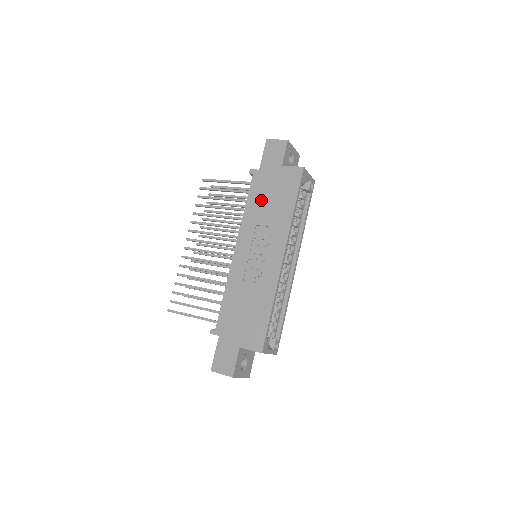
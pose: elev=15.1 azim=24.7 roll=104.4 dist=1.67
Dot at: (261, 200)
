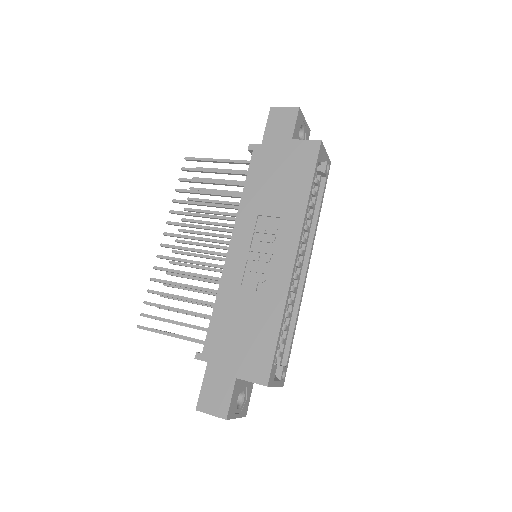
Dot at: (264, 183)
